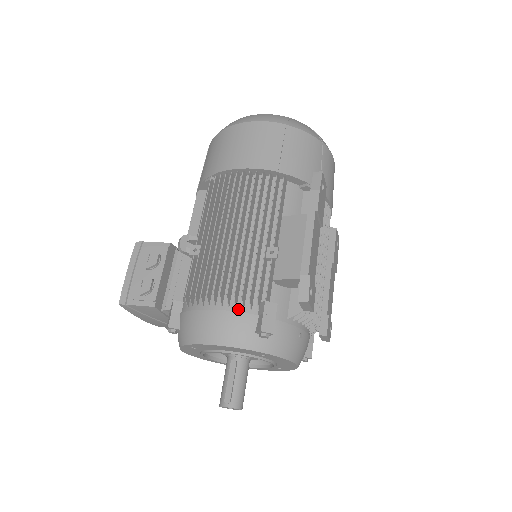
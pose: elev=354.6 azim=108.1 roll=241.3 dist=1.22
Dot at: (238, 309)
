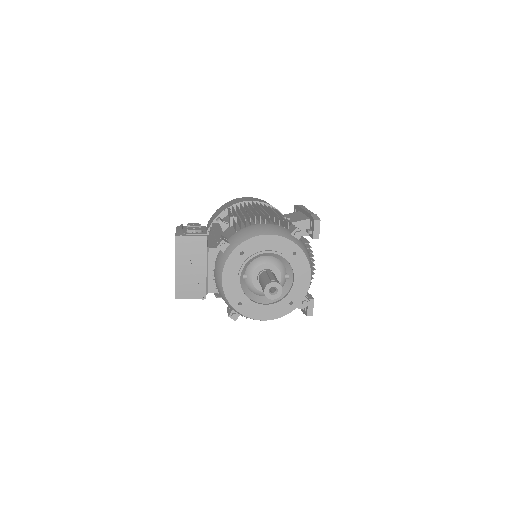
Dot at: (276, 225)
